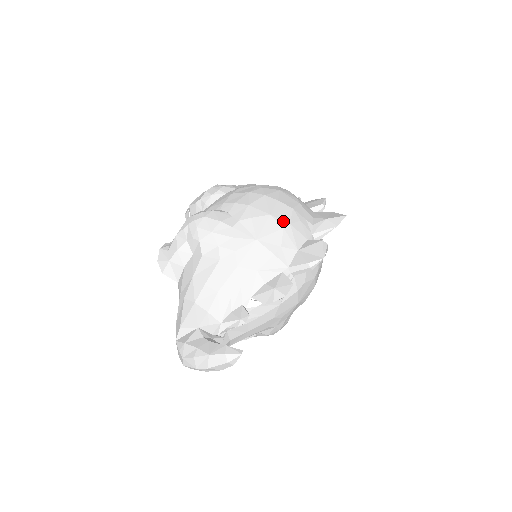
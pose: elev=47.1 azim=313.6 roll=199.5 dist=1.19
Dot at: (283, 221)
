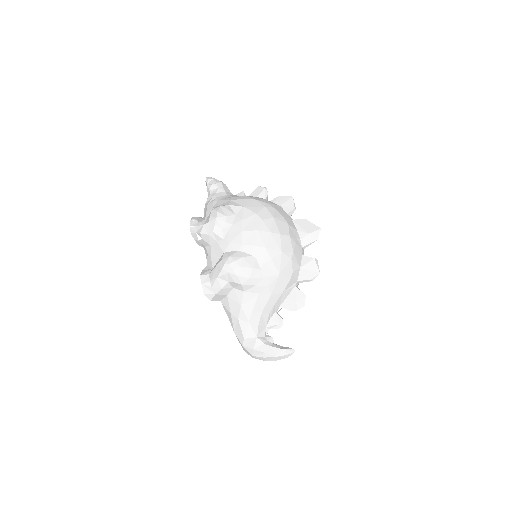
Dot at: (289, 253)
